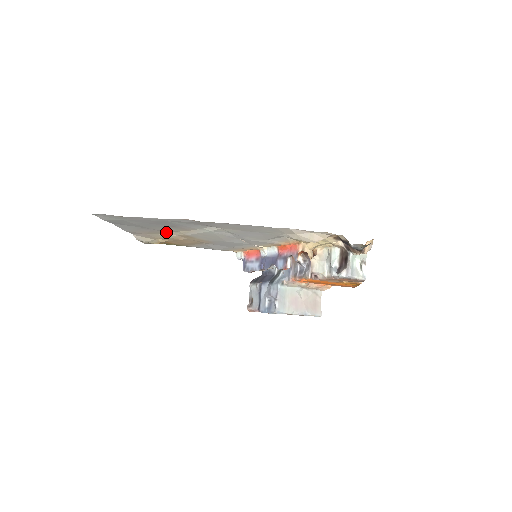
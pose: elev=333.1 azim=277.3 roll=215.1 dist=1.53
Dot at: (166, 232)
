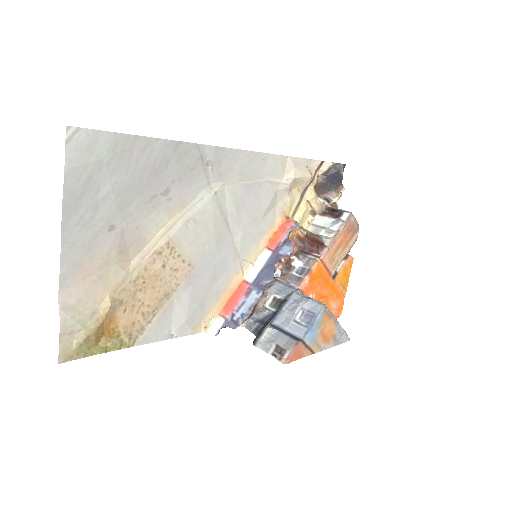
Dot at: (132, 254)
